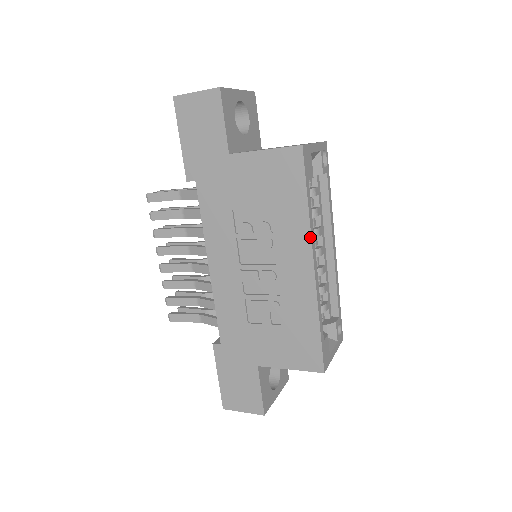
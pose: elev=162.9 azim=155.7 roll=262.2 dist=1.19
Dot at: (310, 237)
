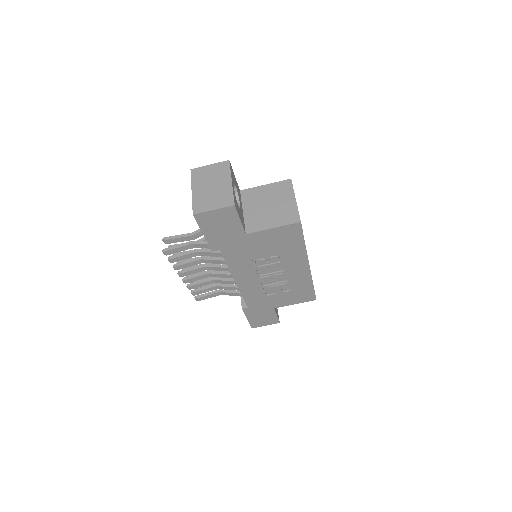
Dot at: (307, 256)
